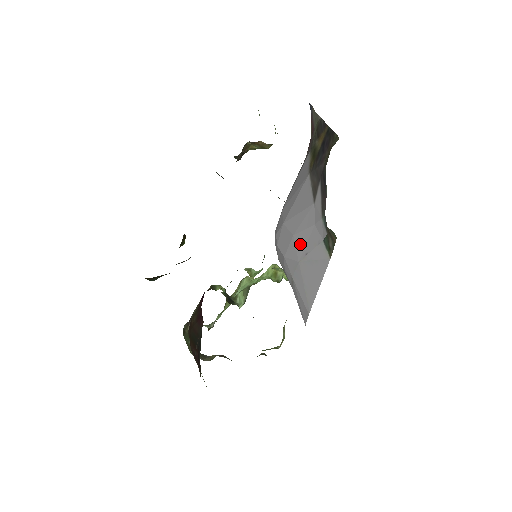
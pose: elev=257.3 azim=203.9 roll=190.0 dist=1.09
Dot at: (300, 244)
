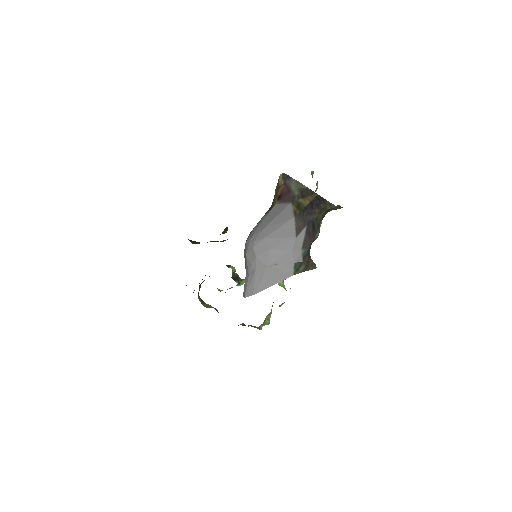
Dot at: (274, 256)
